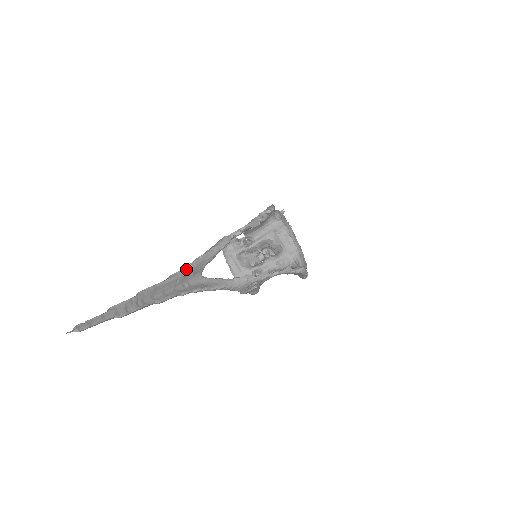
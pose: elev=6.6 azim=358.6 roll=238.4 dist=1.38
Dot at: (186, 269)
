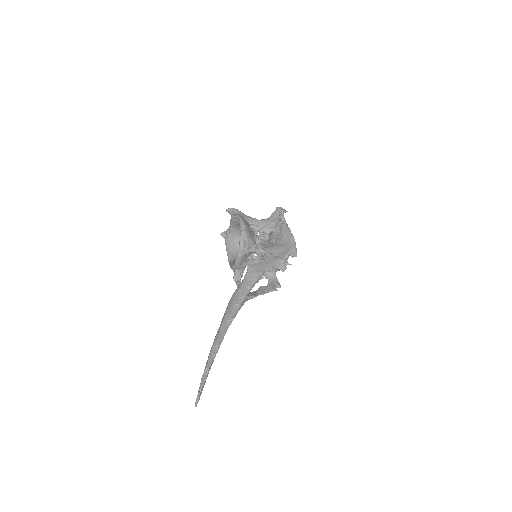
Dot at: occluded
